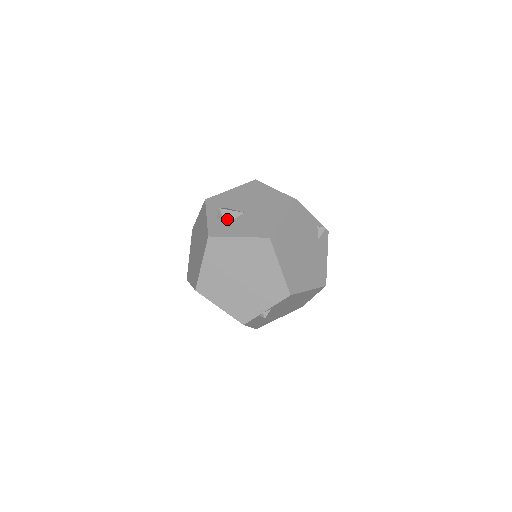
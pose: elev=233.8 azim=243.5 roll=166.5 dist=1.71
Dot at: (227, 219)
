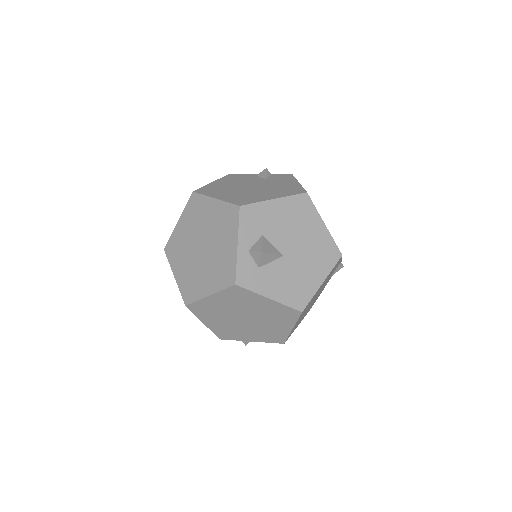
Dot at: (263, 263)
